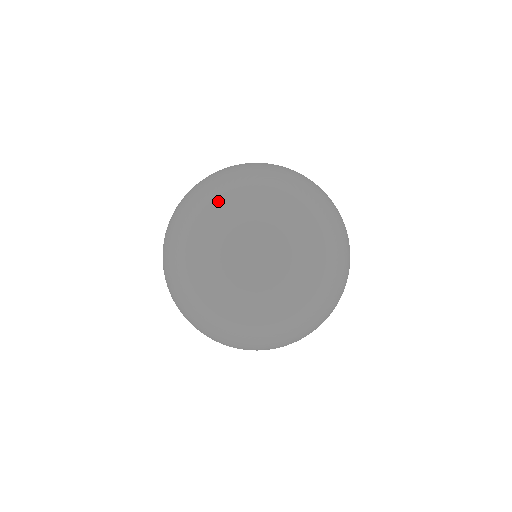
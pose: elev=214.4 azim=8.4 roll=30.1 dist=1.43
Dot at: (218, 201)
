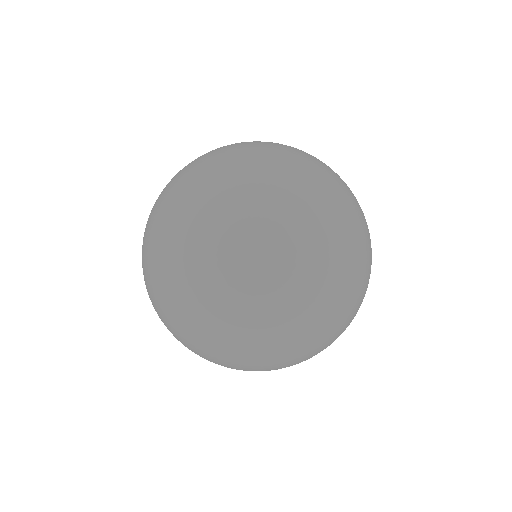
Dot at: (167, 328)
